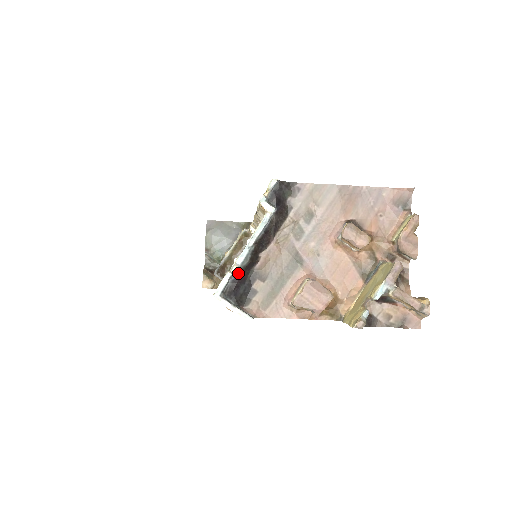
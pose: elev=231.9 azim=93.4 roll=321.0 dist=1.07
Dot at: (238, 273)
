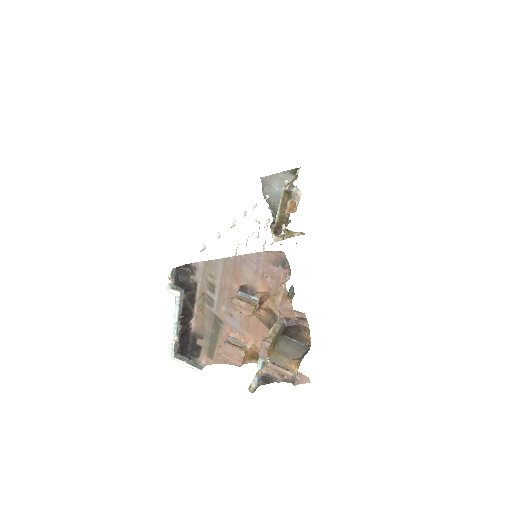
Dot at: (179, 340)
